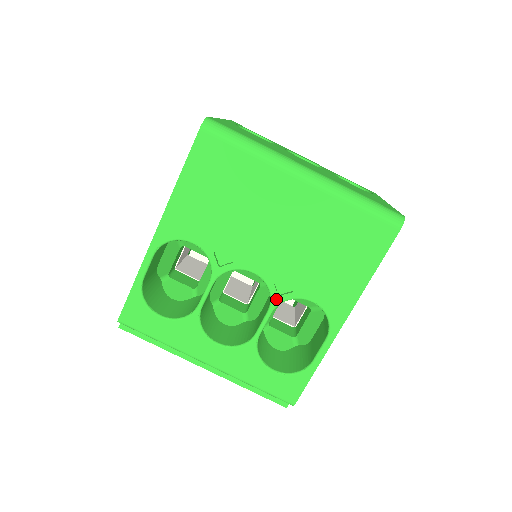
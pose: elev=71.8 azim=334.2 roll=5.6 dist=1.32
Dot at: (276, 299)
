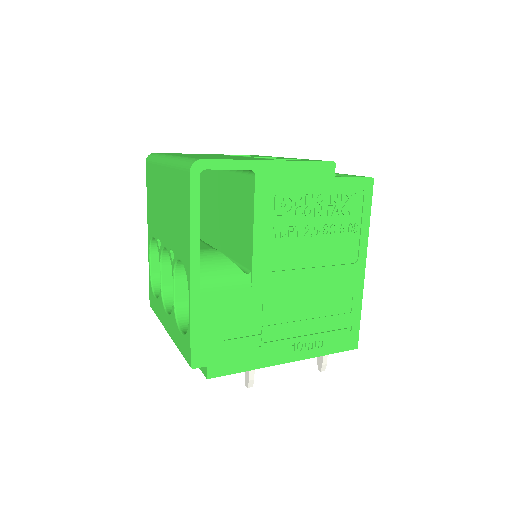
Dot at: (172, 265)
